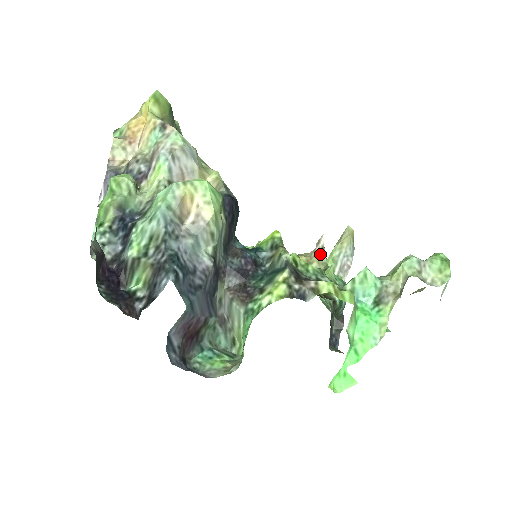
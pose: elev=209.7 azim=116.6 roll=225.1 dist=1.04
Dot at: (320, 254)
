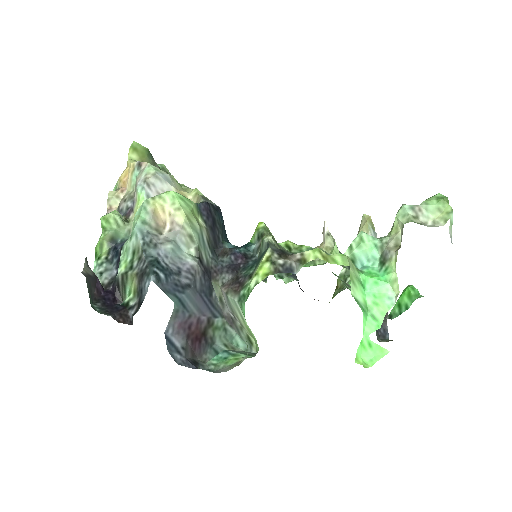
Dot at: (326, 241)
